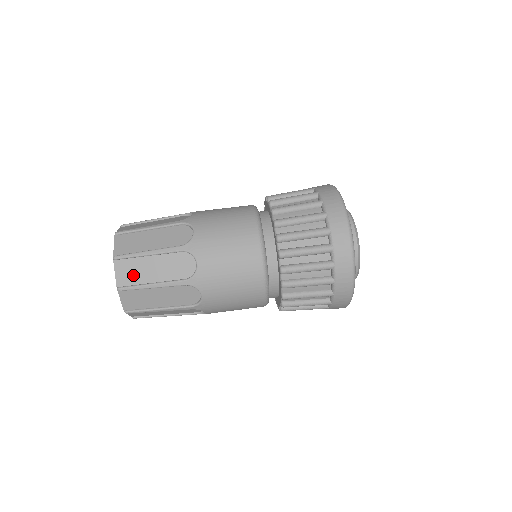
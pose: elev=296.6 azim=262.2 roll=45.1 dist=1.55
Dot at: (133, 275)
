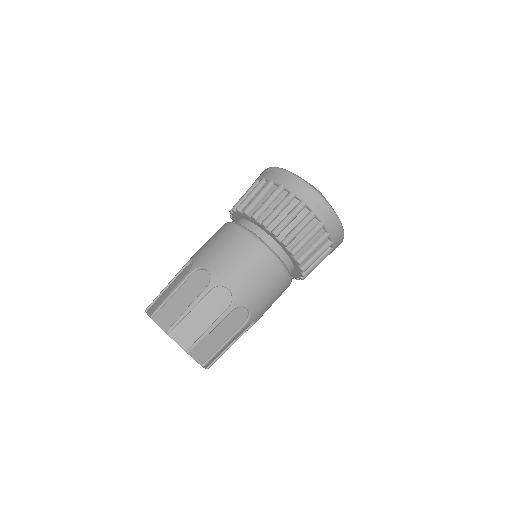
Dot at: (171, 315)
